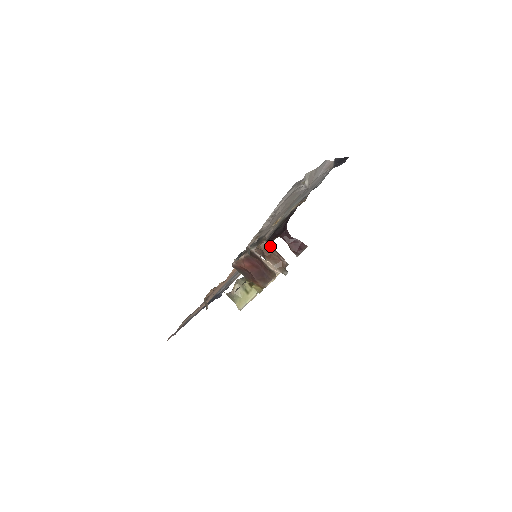
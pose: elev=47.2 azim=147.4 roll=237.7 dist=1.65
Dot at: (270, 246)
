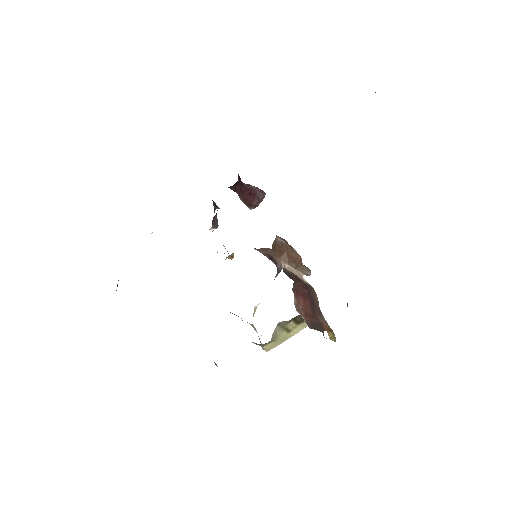
Dot at: (282, 239)
